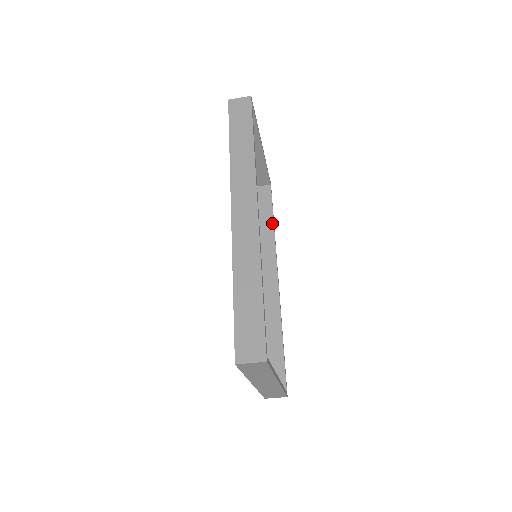
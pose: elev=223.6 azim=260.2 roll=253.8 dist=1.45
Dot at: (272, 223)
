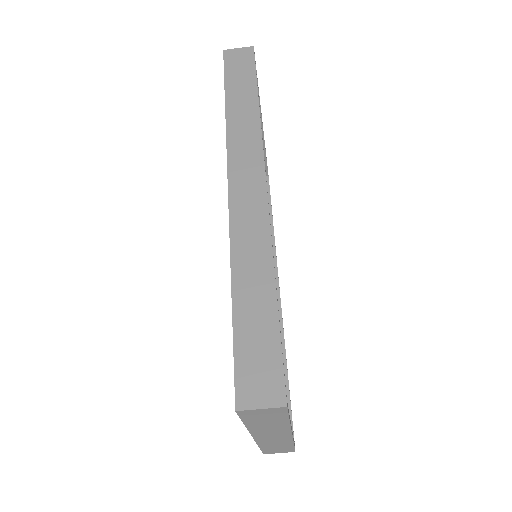
Dot at: (271, 222)
